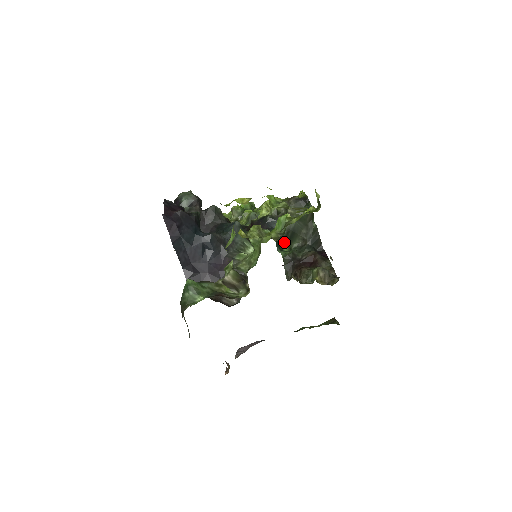
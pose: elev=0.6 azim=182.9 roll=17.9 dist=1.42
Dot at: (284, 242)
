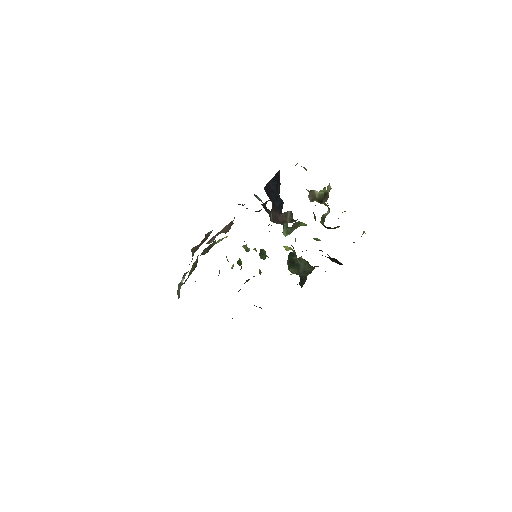
Dot at: occluded
